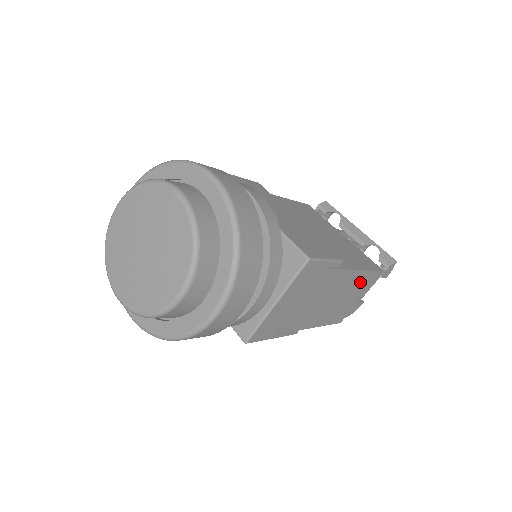
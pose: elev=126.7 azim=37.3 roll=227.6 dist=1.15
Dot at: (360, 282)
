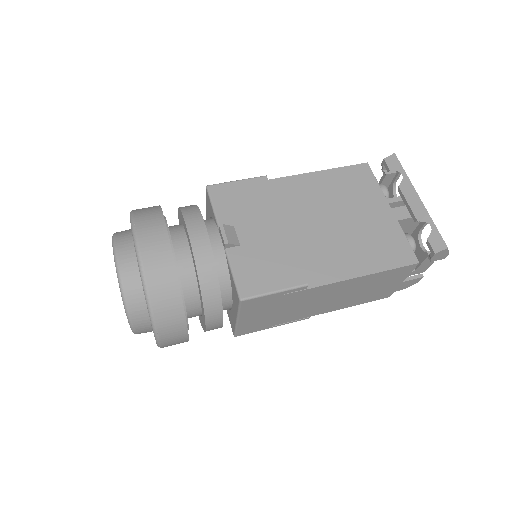
Dot at: (376, 279)
